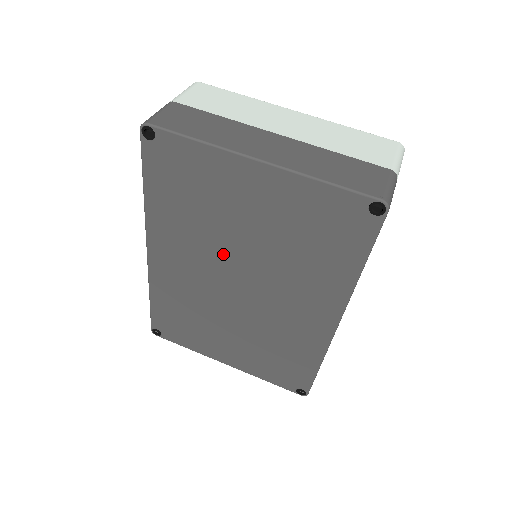
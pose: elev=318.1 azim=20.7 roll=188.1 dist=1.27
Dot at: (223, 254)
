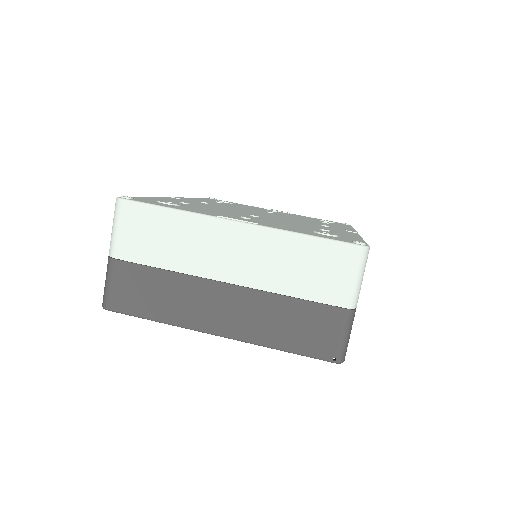
Dot at: occluded
